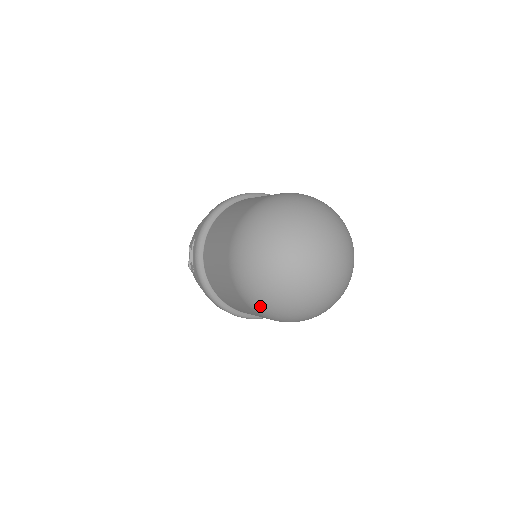
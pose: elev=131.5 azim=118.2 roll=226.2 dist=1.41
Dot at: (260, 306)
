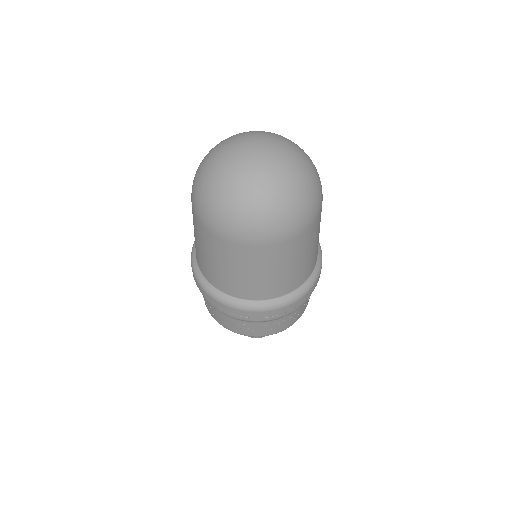
Dot at: (199, 200)
